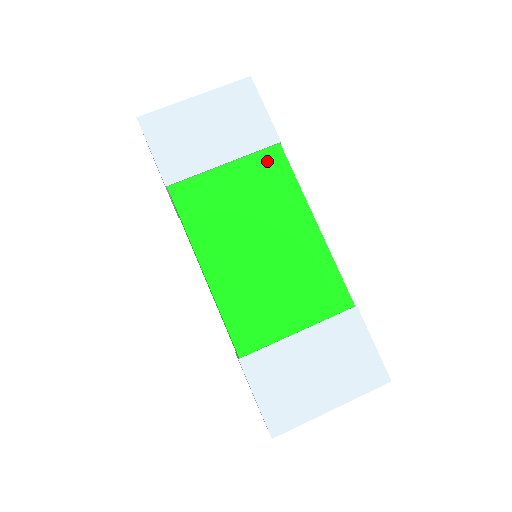
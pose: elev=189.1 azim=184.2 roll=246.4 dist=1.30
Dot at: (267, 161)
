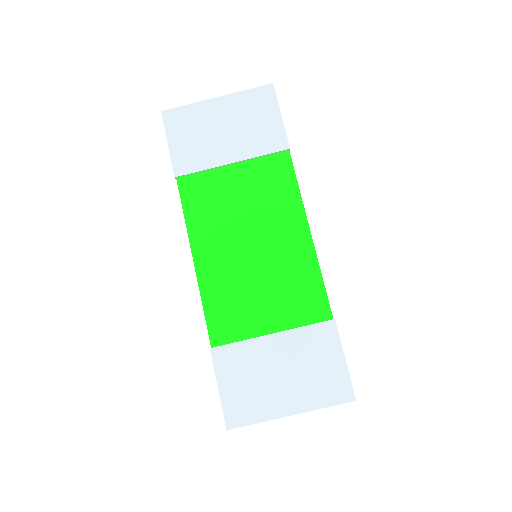
Dot at: (273, 165)
